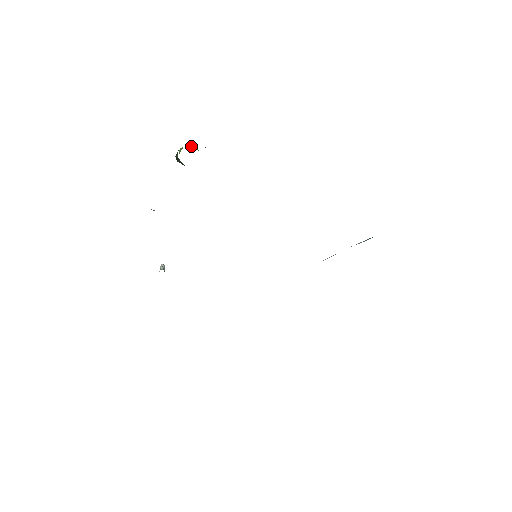
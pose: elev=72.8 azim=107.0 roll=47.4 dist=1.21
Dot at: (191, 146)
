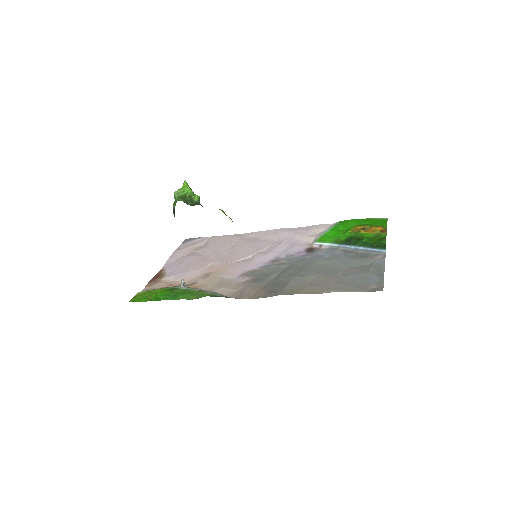
Dot at: (185, 193)
